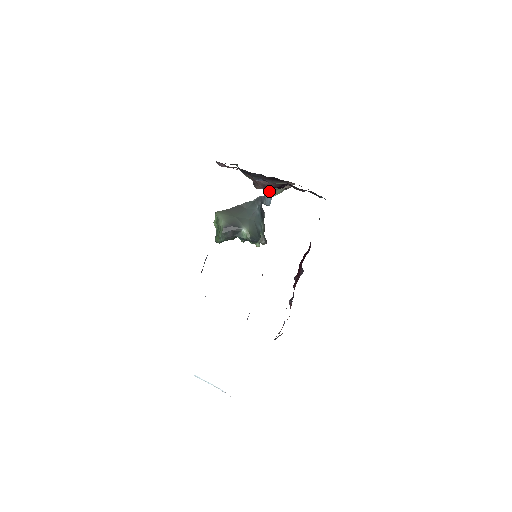
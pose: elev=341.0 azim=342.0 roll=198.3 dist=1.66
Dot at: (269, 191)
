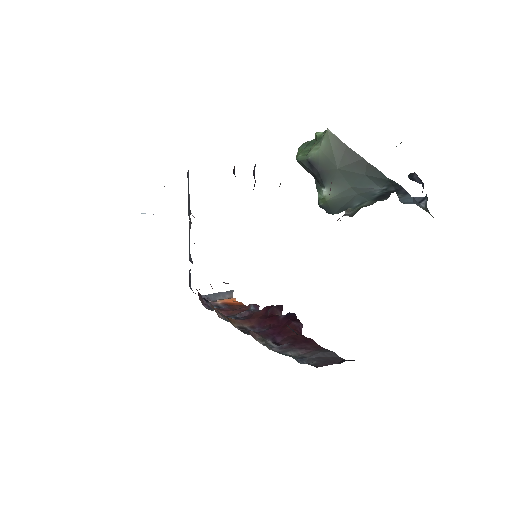
Dot at: (419, 198)
